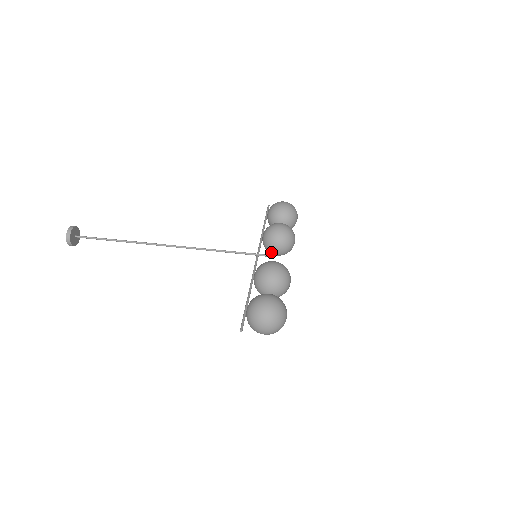
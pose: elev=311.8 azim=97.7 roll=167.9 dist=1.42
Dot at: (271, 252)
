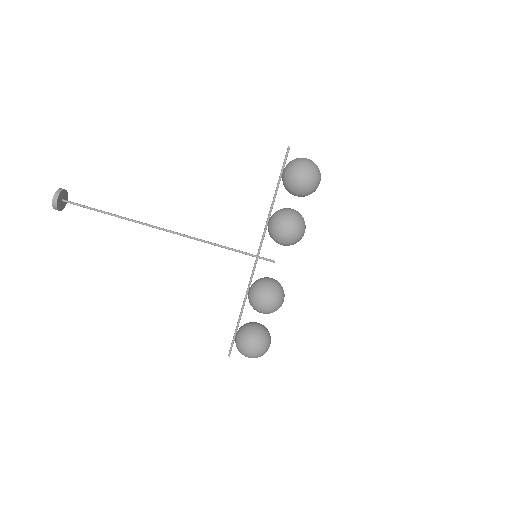
Dot at: occluded
